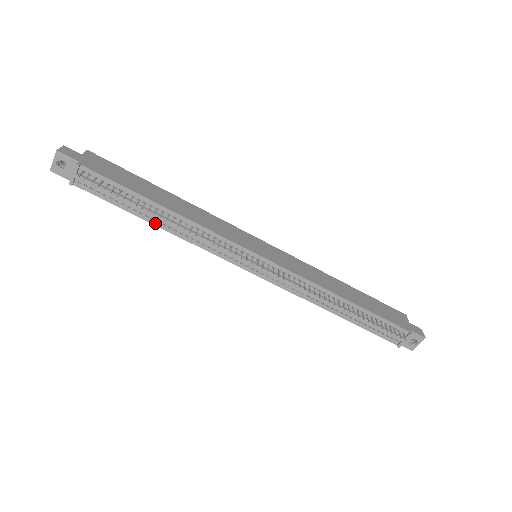
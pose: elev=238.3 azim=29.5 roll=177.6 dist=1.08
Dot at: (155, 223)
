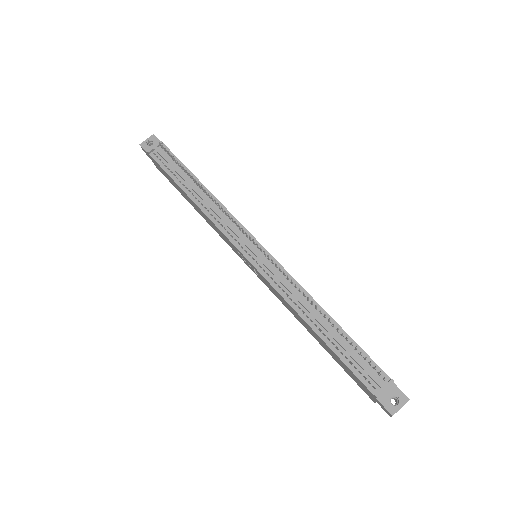
Dot at: (190, 195)
